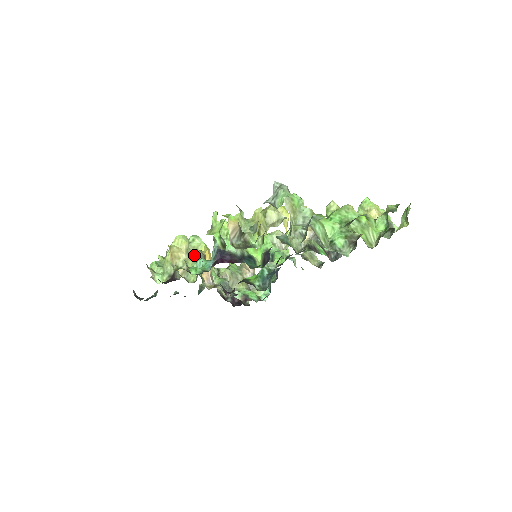
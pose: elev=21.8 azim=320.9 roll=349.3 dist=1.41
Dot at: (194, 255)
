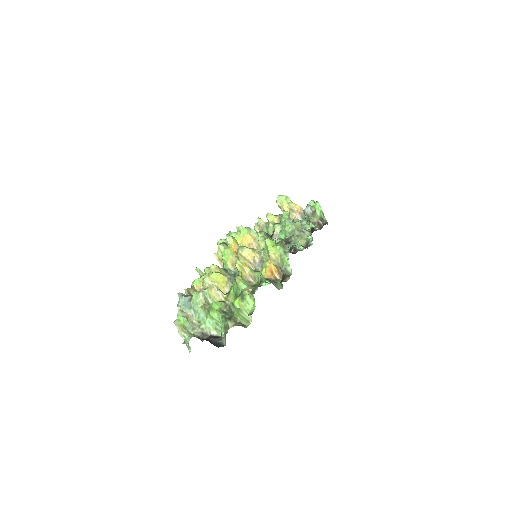
Dot at: occluded
